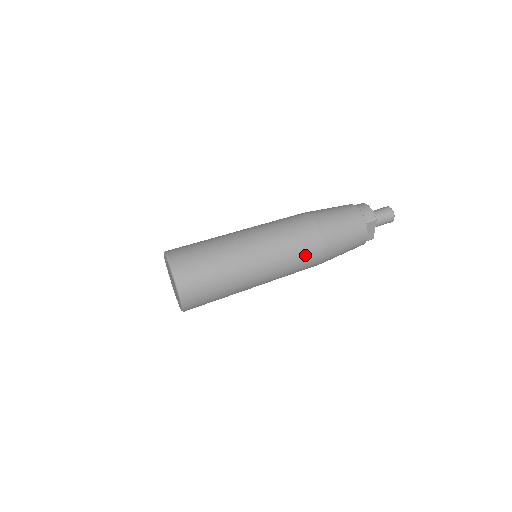
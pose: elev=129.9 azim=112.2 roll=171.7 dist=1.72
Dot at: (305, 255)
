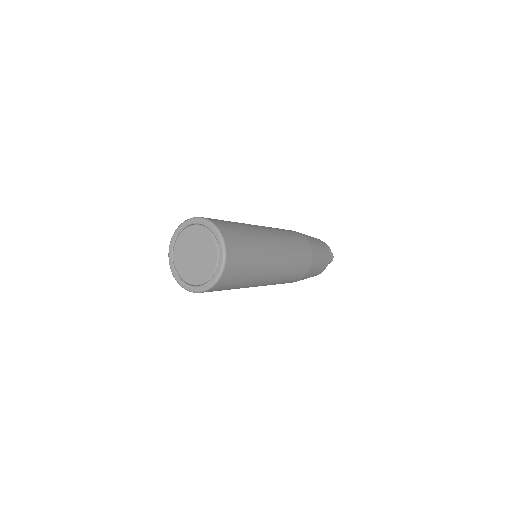
Dot at: (301, 265)
